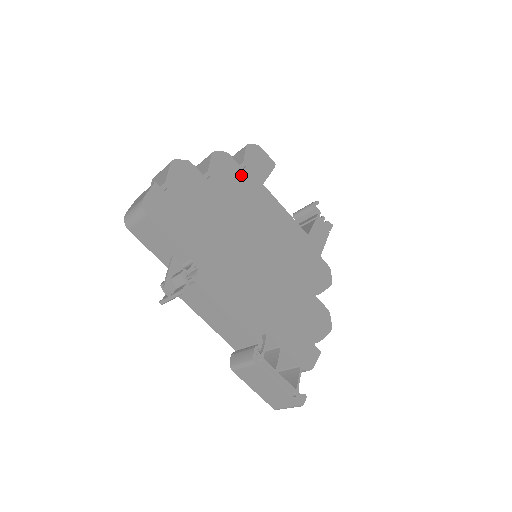
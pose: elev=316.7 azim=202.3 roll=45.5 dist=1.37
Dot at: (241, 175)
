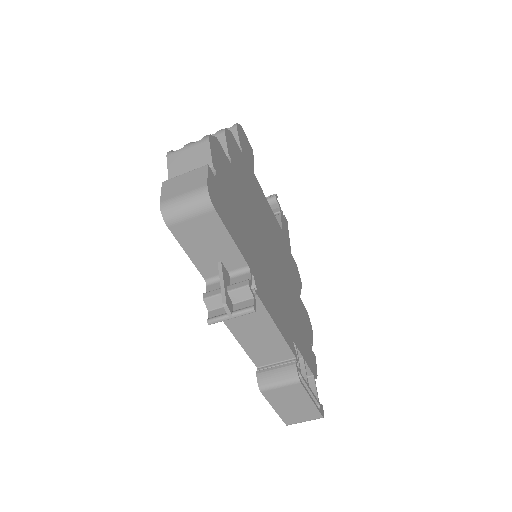
Dot at: (243, 161)
